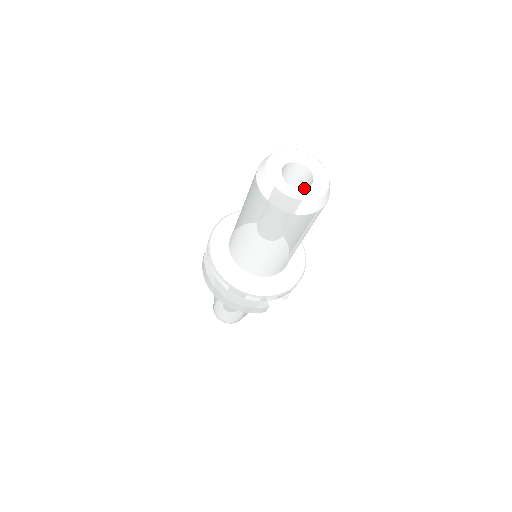
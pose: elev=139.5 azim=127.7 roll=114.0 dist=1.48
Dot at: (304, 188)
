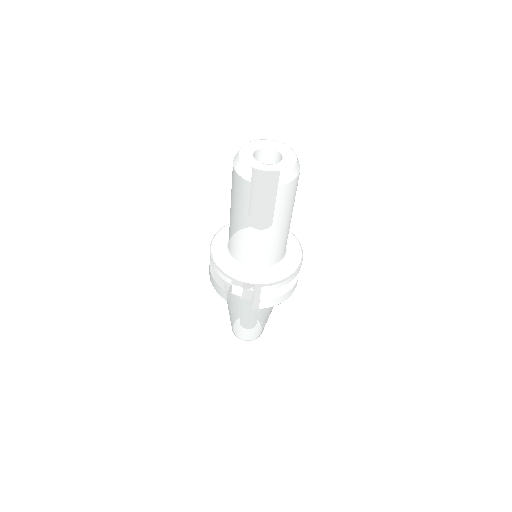
Dot at: occluded
